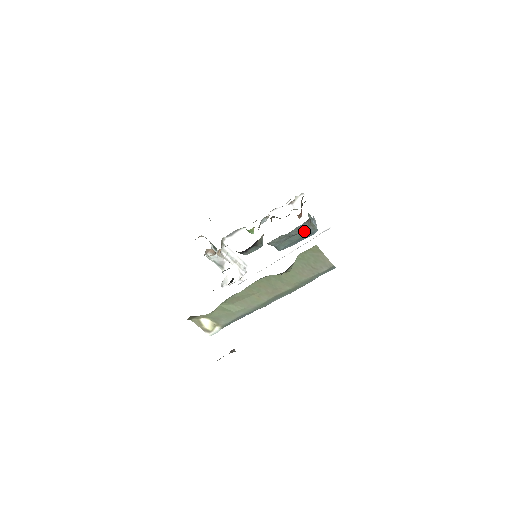
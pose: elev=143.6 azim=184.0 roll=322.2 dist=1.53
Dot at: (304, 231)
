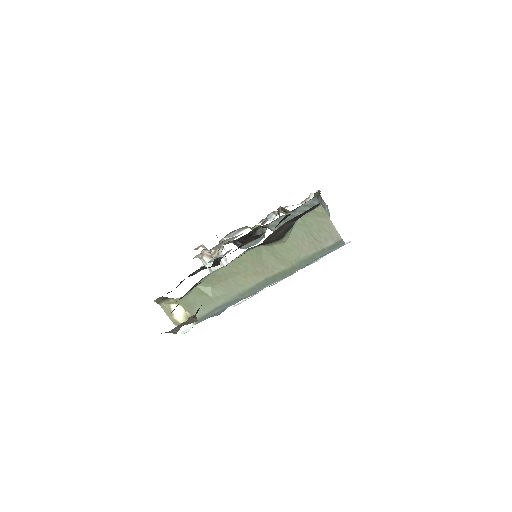
Dot at: occluded
